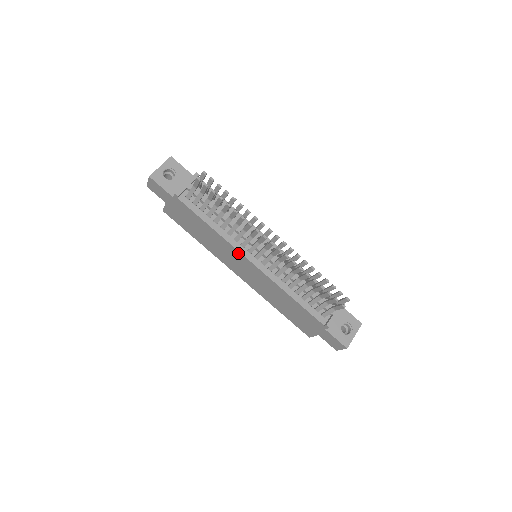
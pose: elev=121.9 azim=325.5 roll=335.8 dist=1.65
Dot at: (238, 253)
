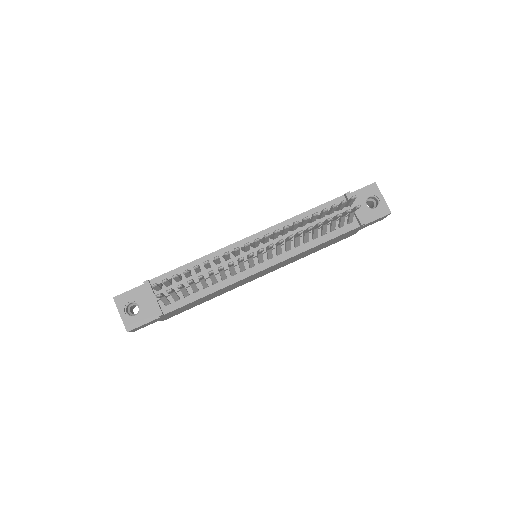
Dot at: (247, 278)
